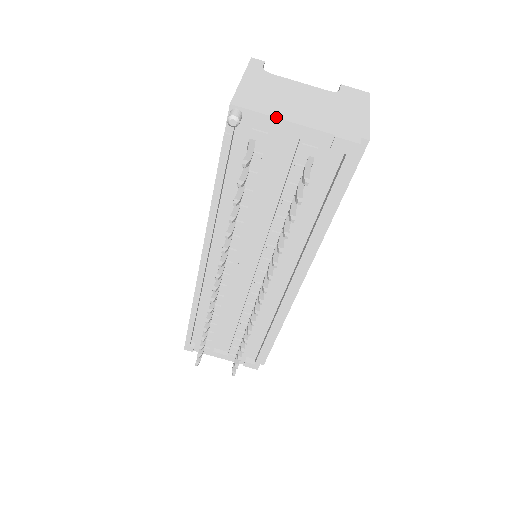
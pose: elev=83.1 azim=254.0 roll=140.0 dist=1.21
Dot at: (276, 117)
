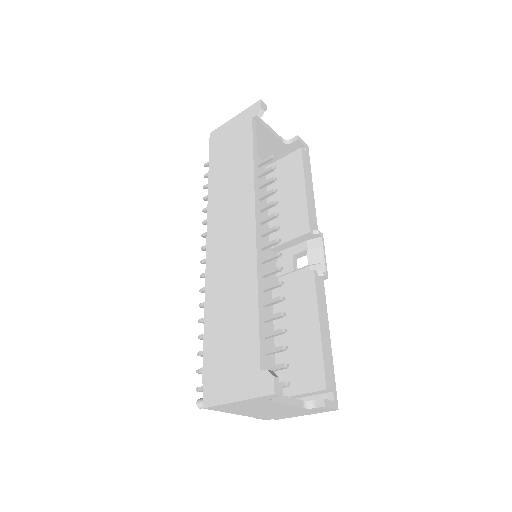
Dot at: occluded
